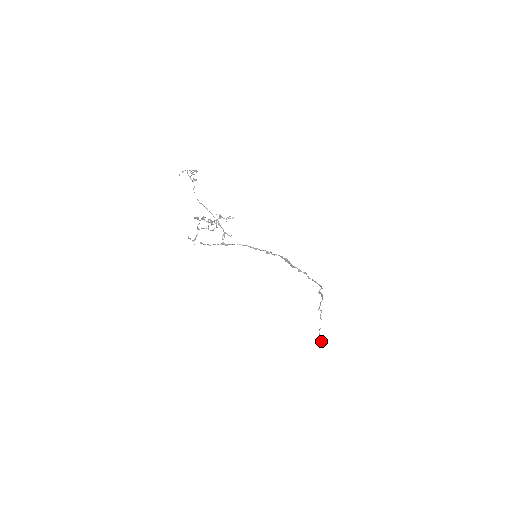
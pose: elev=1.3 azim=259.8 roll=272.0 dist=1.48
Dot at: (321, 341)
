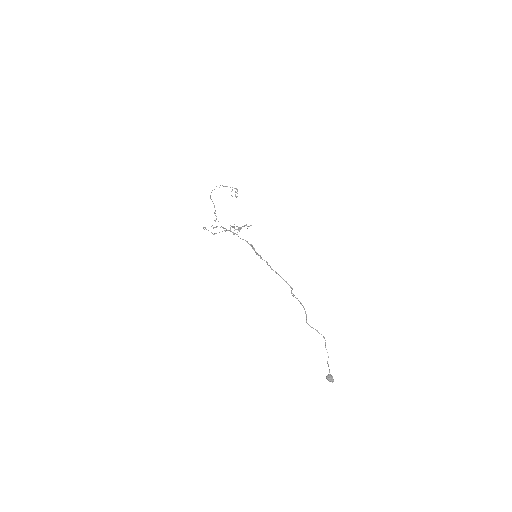
Dot at: (329, 378)
